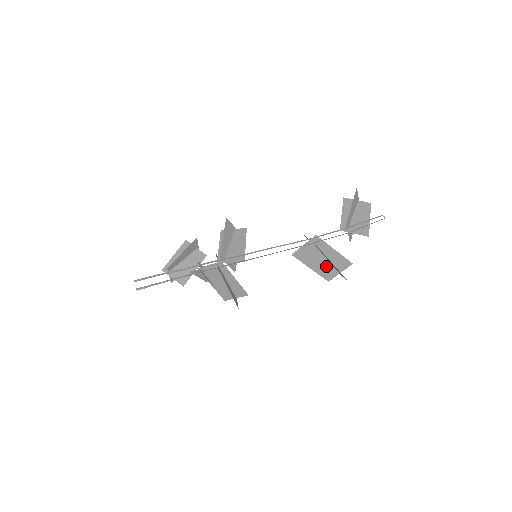
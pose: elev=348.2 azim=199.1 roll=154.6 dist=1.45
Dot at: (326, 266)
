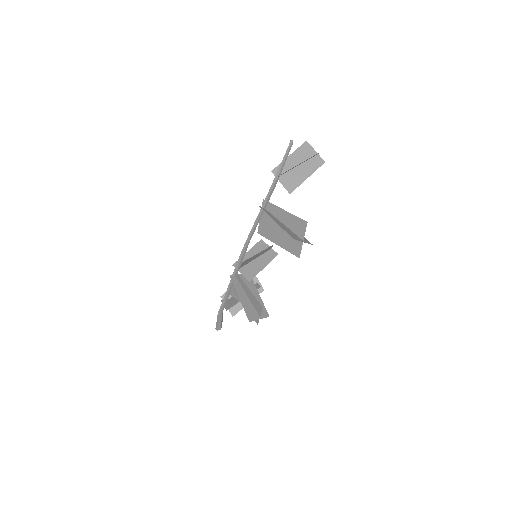
Dot at: (288, 236)
